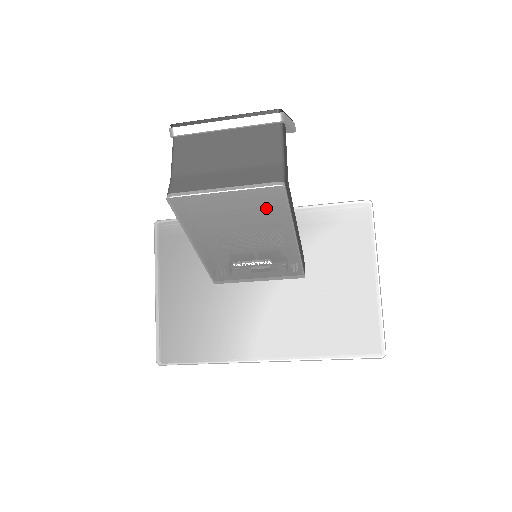
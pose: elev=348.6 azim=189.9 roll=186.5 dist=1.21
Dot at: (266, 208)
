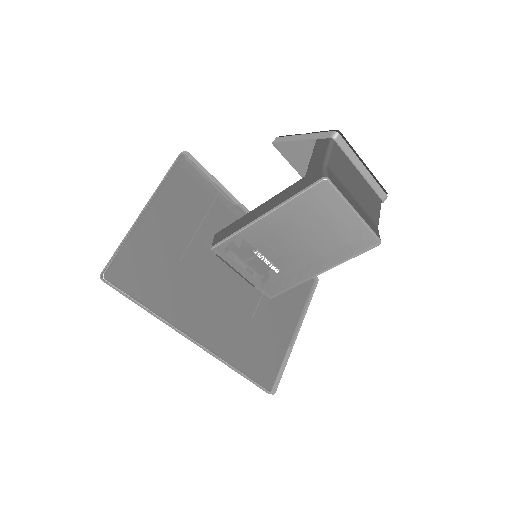
Dot at: (350, 244)
